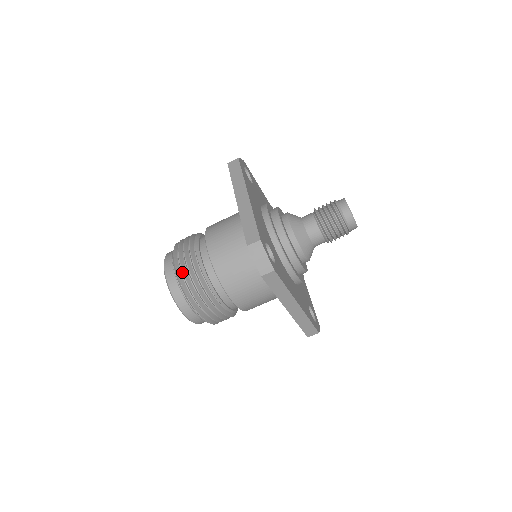
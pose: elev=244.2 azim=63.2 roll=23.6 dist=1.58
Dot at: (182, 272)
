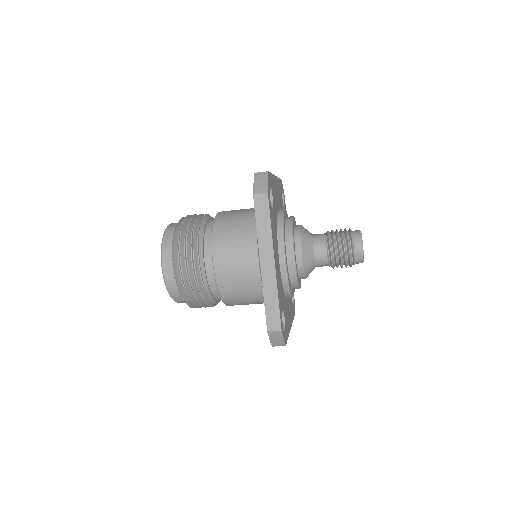
Dot at: (185, 288)
